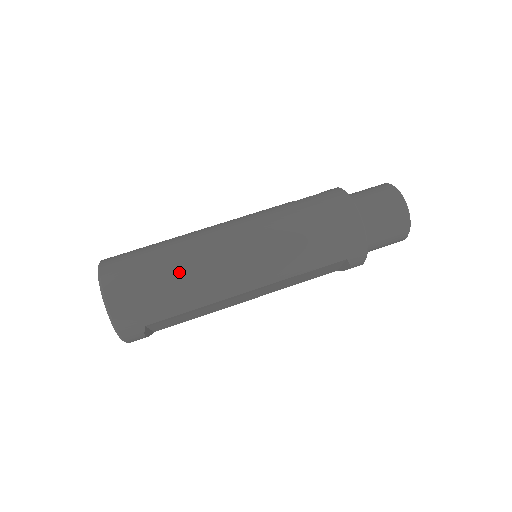
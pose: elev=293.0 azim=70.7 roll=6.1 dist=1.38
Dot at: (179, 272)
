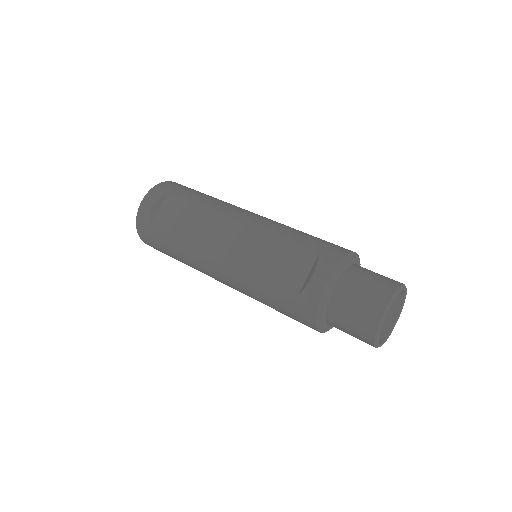
Dot at: occluded
